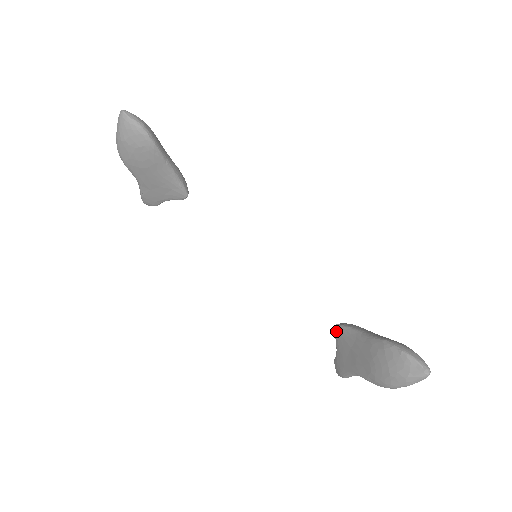
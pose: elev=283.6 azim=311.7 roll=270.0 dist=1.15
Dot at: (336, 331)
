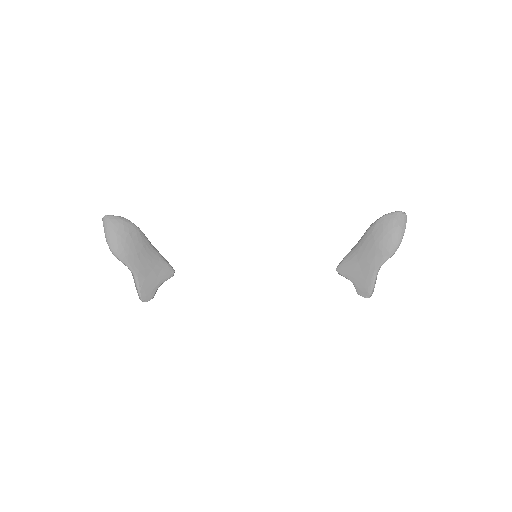
Dot at: (340, 271)
